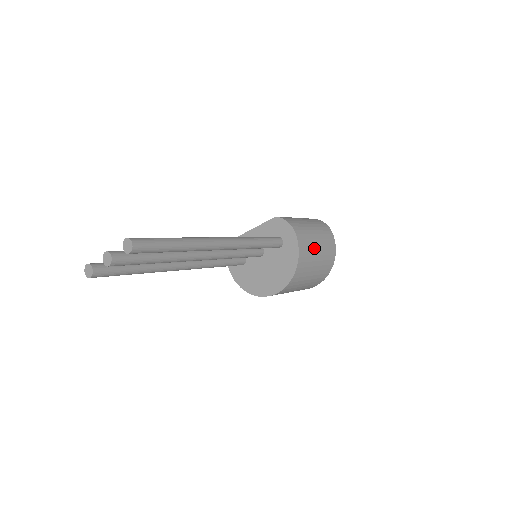
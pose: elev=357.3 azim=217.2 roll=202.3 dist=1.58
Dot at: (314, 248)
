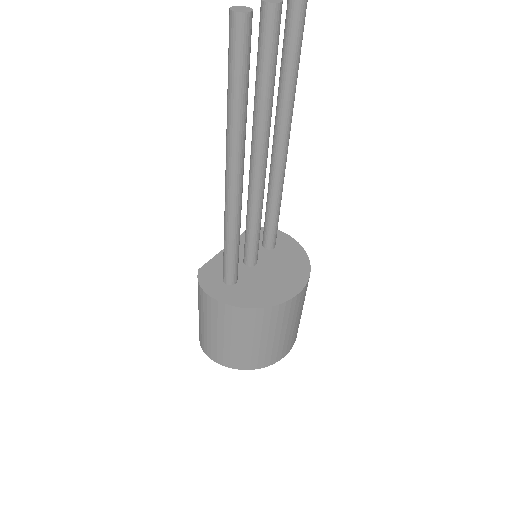
Dot at: occluded
